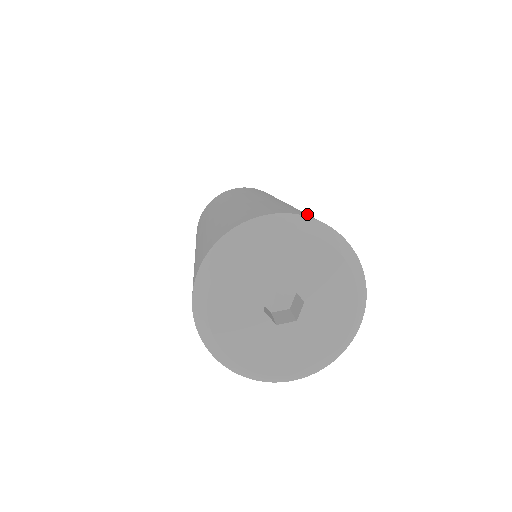
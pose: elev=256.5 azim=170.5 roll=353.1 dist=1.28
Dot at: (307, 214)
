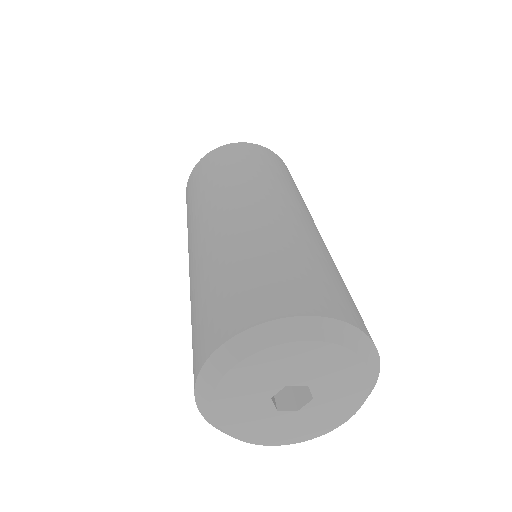
Dot at: (346, 295)
